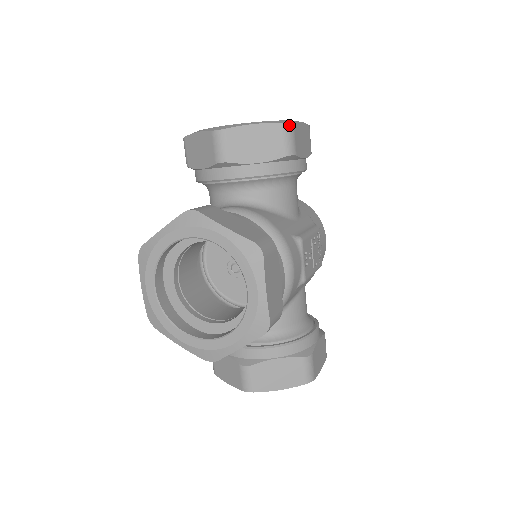
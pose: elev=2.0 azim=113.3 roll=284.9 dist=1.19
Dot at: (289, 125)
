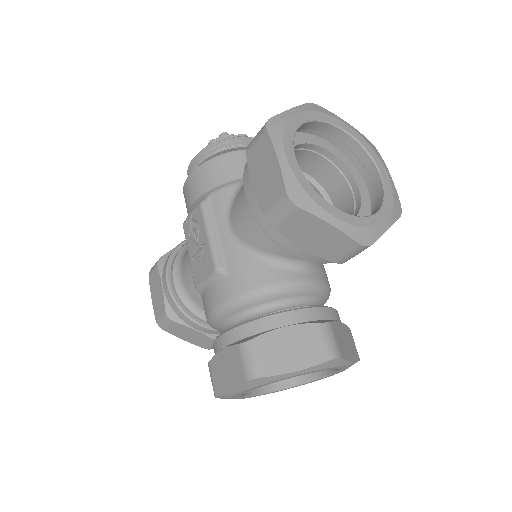
Dot at: (400, 213)
